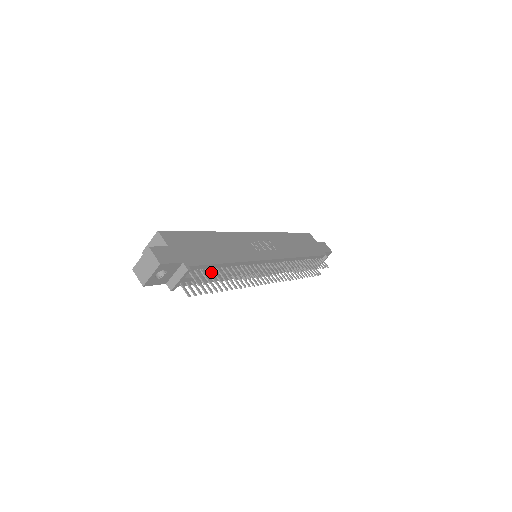
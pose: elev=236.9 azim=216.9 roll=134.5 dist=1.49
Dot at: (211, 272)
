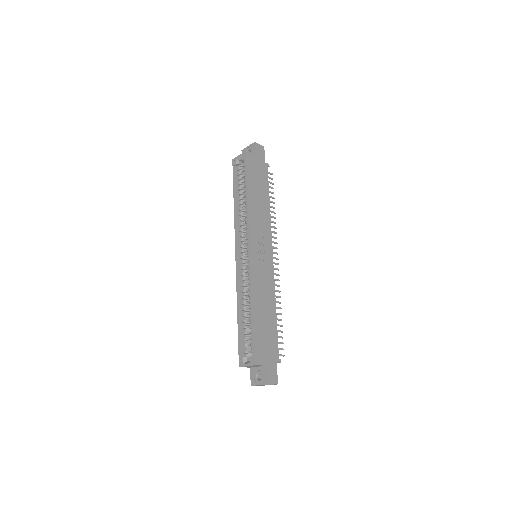
Dot at: occluded
